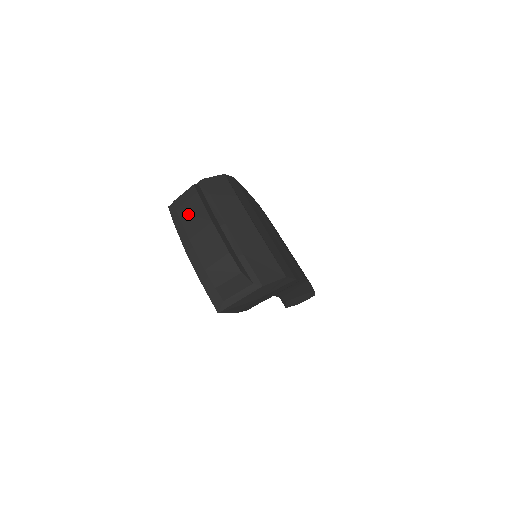
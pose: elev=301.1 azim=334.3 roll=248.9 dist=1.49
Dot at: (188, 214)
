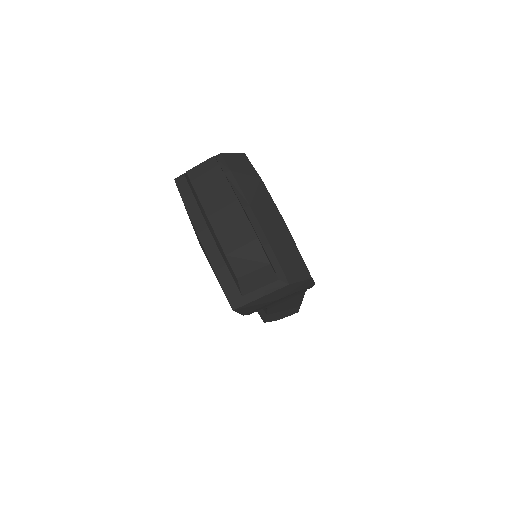
Dot at: (206, 188)
